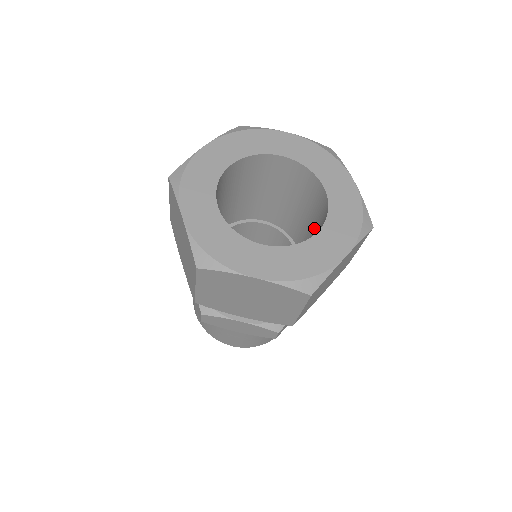
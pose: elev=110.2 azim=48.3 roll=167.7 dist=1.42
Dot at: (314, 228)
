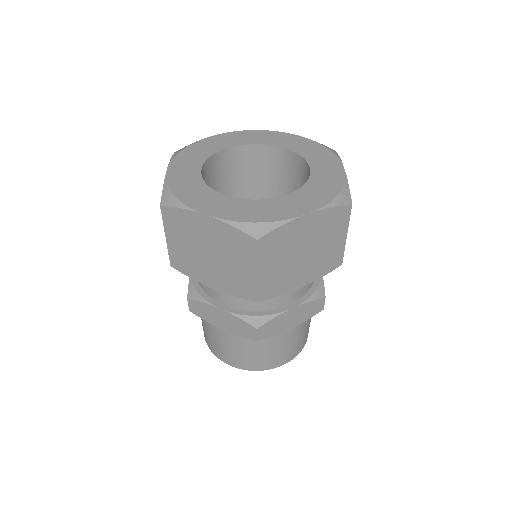
Dot at: (289, 192)
